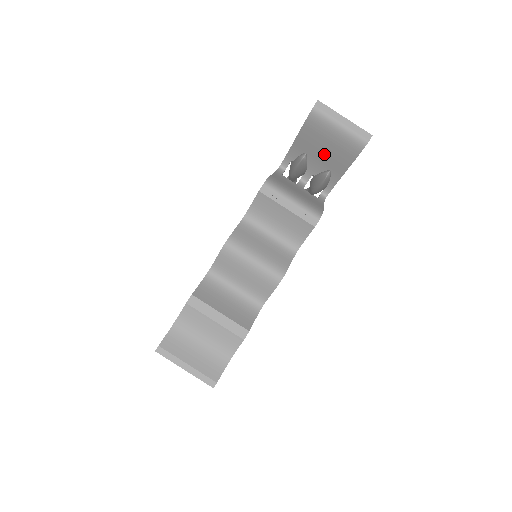
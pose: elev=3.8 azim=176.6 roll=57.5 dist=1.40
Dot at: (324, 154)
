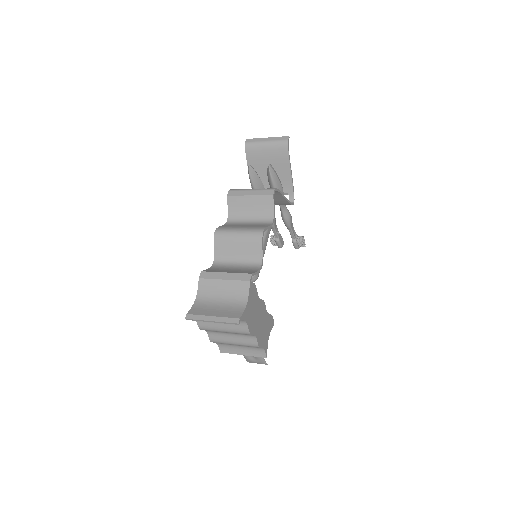
Dot at: occluded
